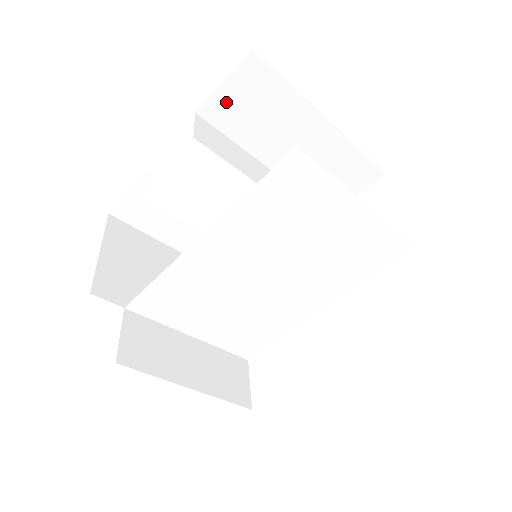
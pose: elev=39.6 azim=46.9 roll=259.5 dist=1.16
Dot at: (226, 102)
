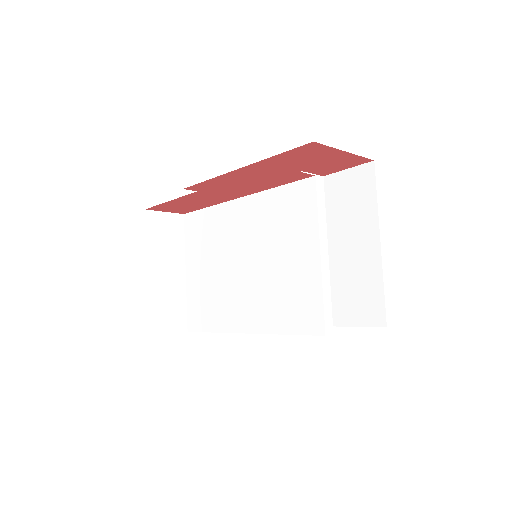
Dot at: (341, 182)
